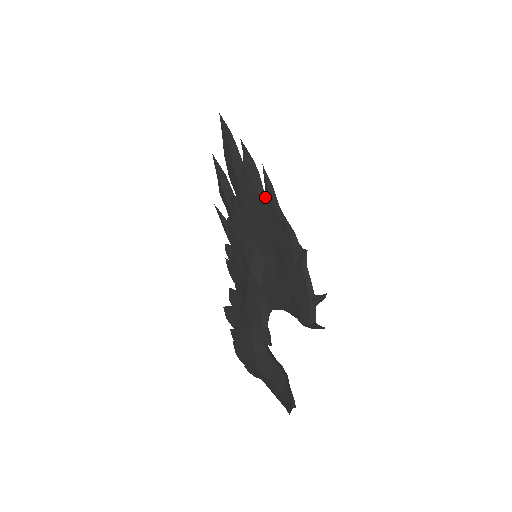
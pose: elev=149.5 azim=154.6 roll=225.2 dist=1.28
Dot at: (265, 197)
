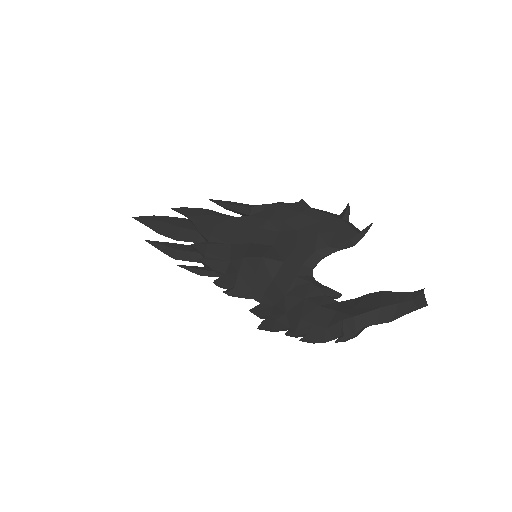
Dot at: (228, 215)
